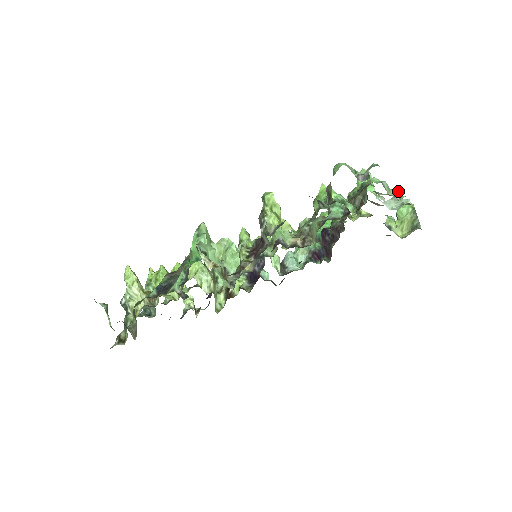
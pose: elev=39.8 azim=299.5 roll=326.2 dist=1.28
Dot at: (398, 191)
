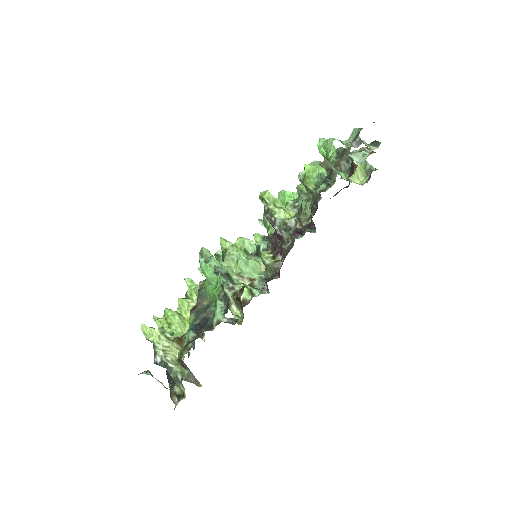
Dot at: (375, 144)
